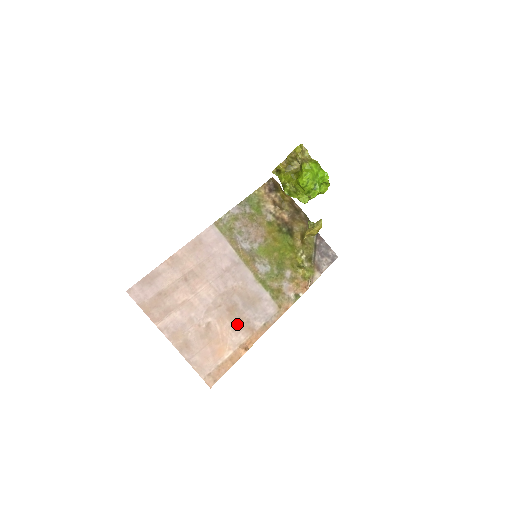
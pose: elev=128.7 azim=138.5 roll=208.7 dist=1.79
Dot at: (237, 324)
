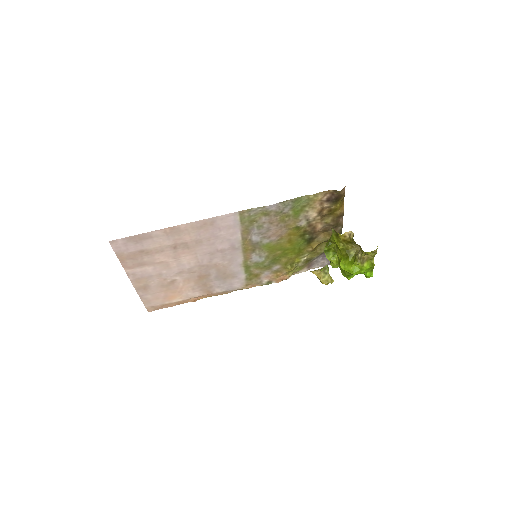
Dot at: (200, 286)
